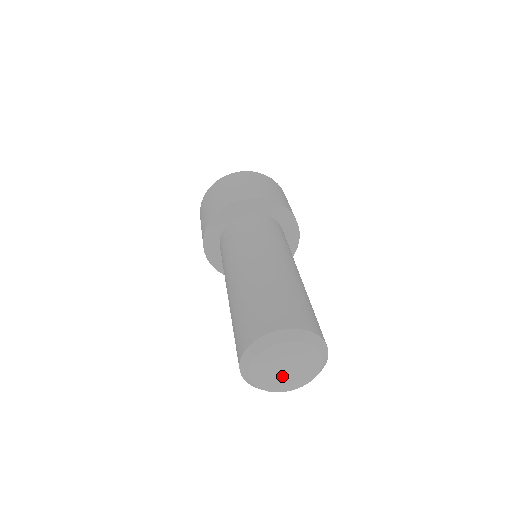
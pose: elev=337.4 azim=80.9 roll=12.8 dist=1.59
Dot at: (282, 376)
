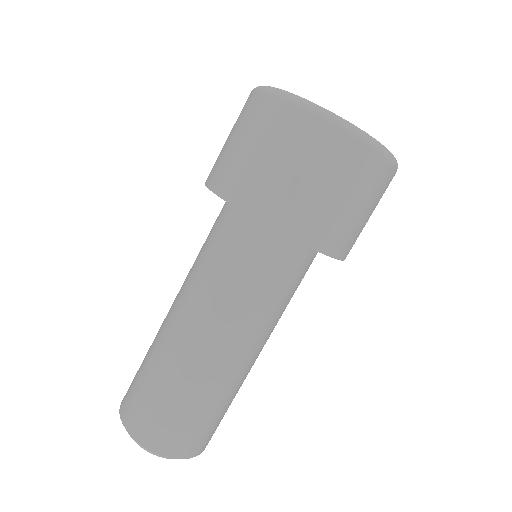
Dot at: occluded
